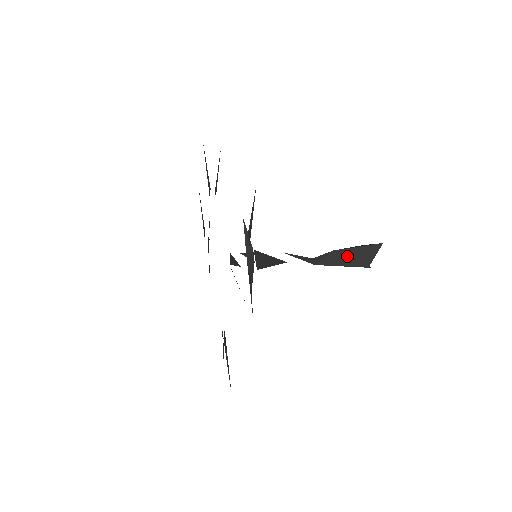
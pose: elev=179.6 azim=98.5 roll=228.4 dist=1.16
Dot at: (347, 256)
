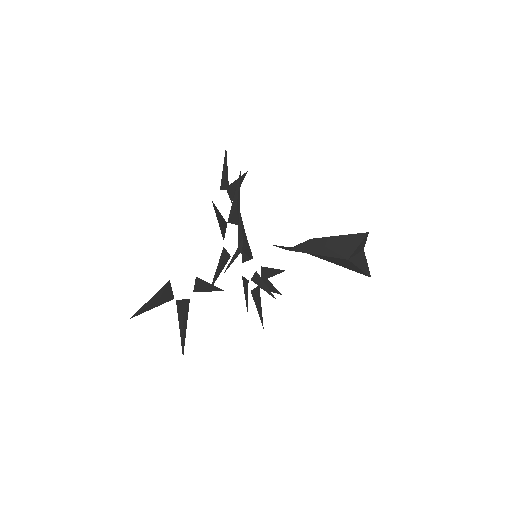
Dot at: (325, 245)
